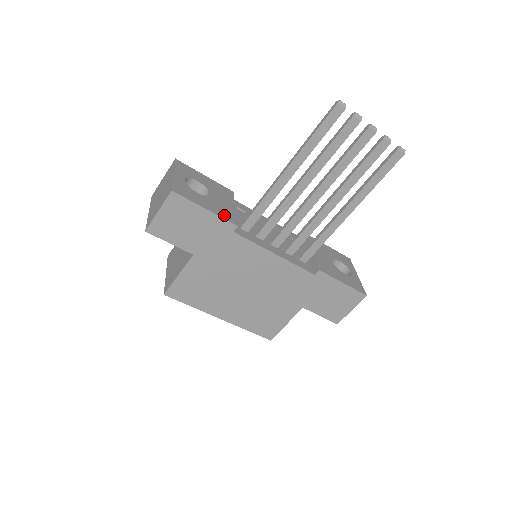
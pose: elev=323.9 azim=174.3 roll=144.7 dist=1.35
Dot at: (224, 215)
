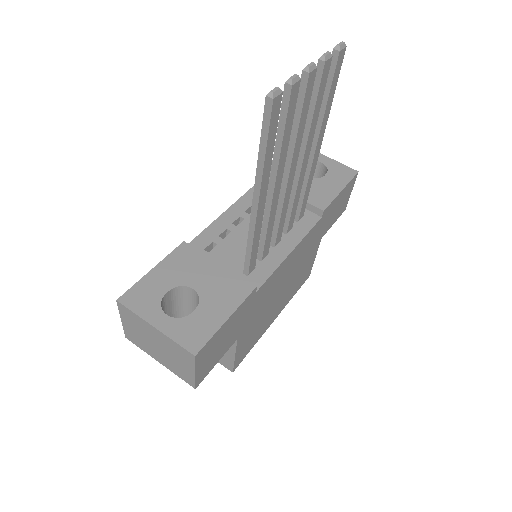
Dot at: (237, 295)
